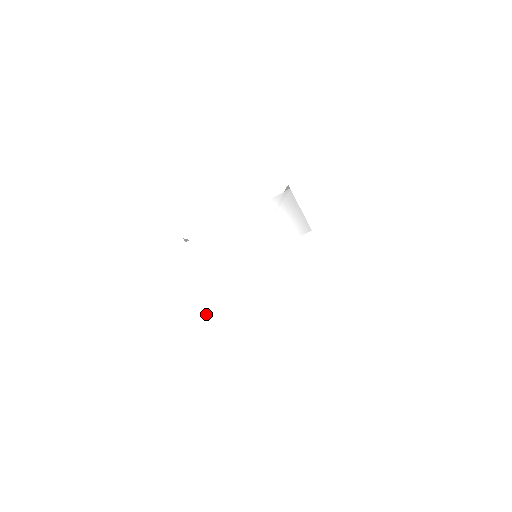
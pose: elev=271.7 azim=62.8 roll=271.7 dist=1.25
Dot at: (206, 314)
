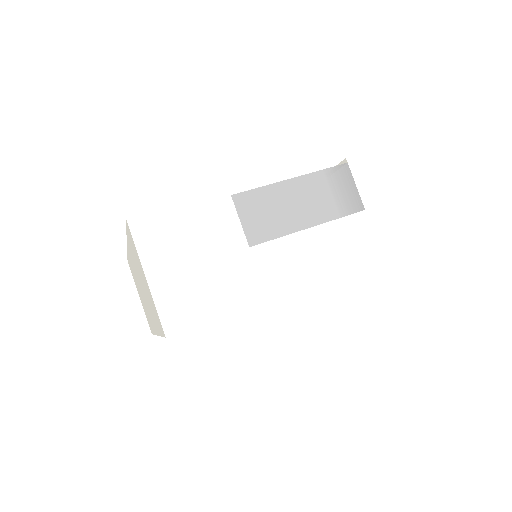
Dot at: (244, 282)
